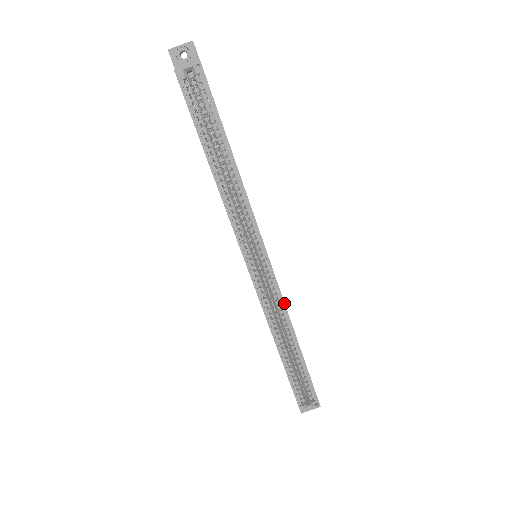
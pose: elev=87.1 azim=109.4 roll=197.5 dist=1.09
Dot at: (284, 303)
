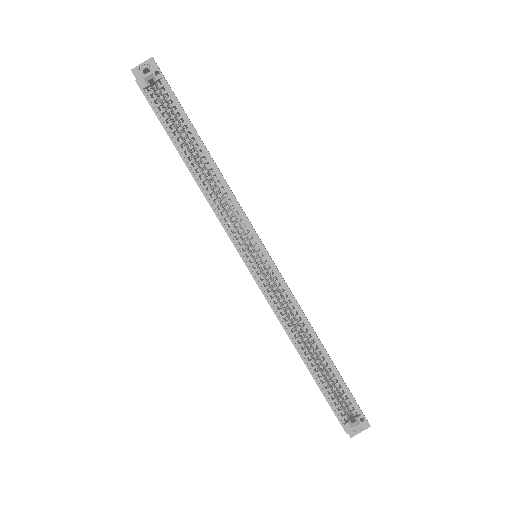
Dot at: (294, 299)
